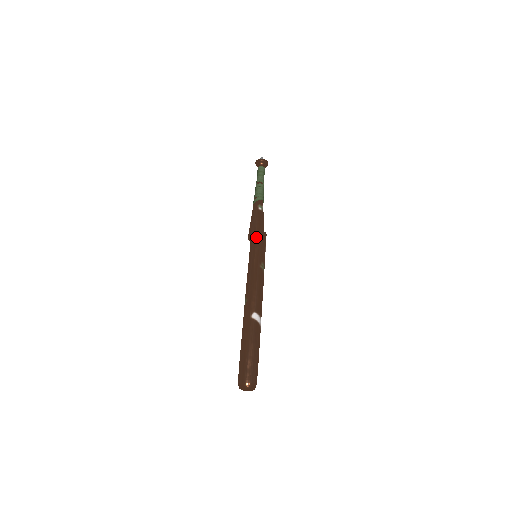
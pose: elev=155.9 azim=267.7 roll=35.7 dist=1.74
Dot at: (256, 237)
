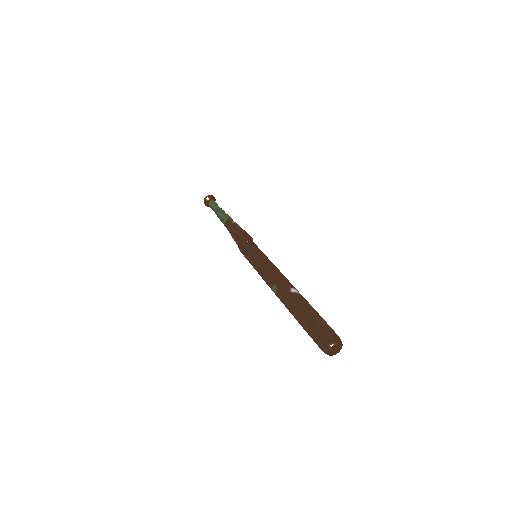
Dot at: (248, 238)
